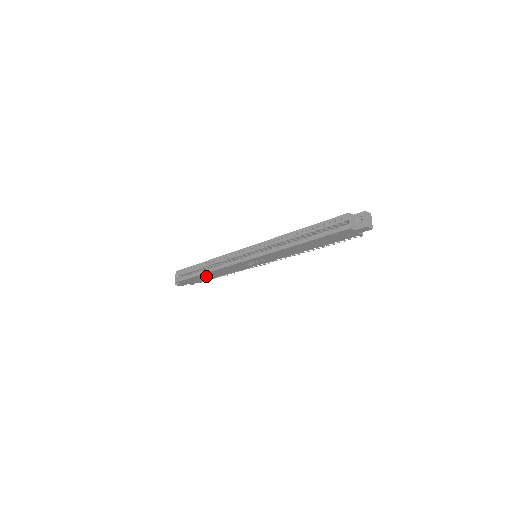
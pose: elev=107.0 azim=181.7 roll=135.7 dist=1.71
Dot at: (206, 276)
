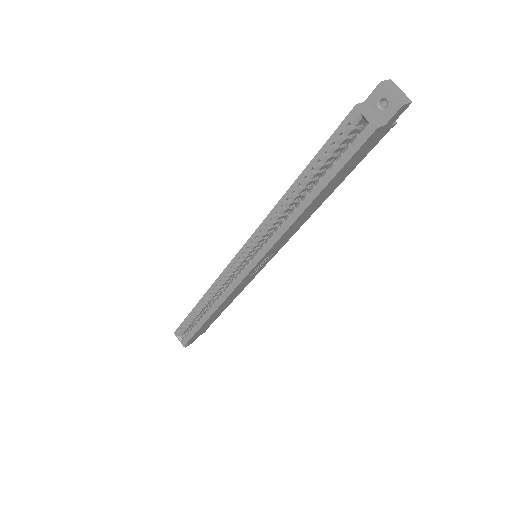
Dot at: (212, 318)
